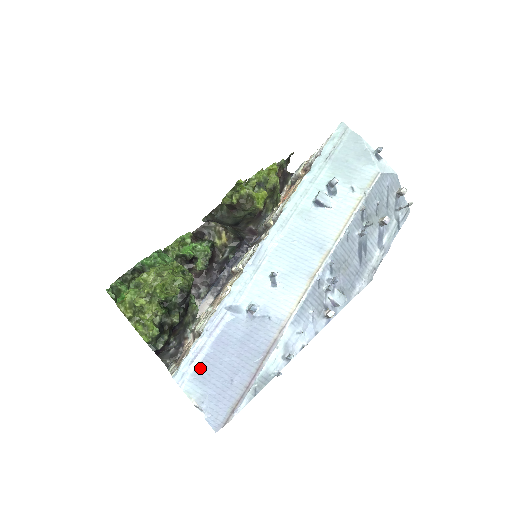
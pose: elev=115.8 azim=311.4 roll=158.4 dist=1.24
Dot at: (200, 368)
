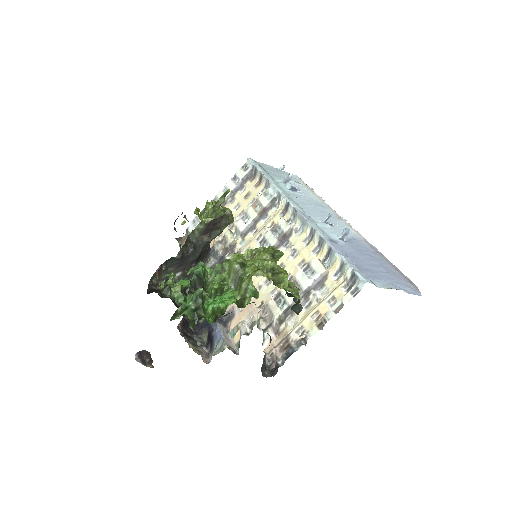
Dot at: (366, 273)
